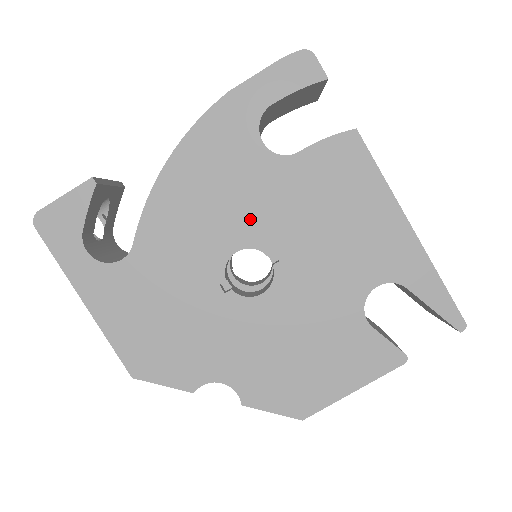
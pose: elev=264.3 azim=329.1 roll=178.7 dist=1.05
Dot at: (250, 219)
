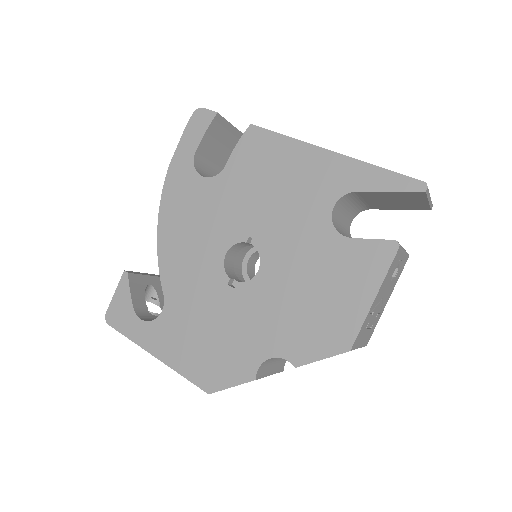
Dot at: (222, 227)
